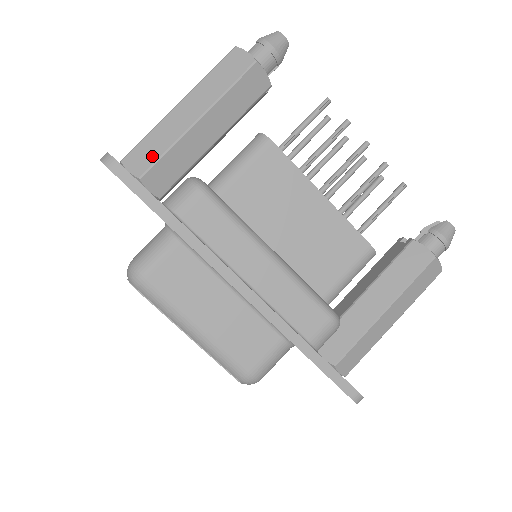
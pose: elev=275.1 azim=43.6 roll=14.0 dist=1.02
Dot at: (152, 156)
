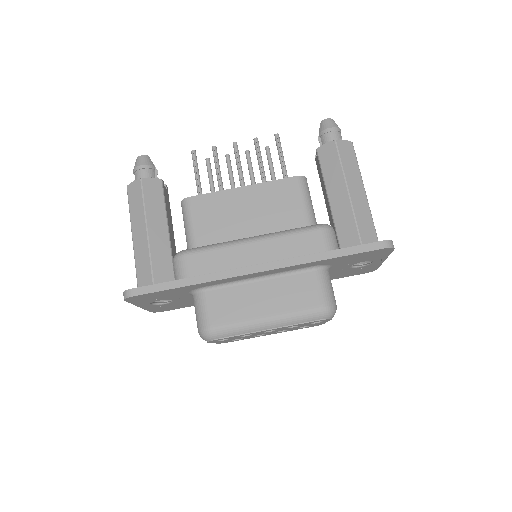
Dot at: (148, 274)
